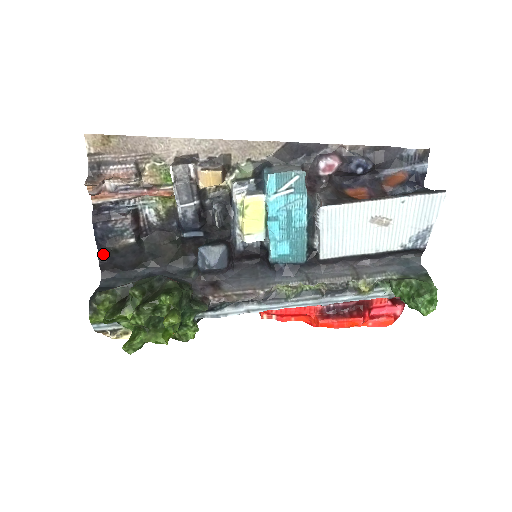
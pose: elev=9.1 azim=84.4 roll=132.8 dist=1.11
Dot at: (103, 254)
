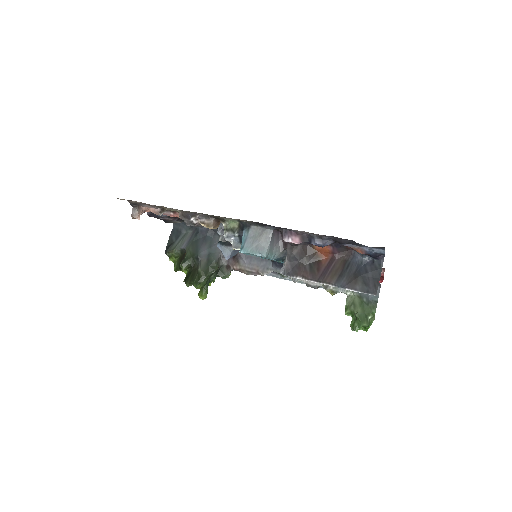
Dot at: occluded
